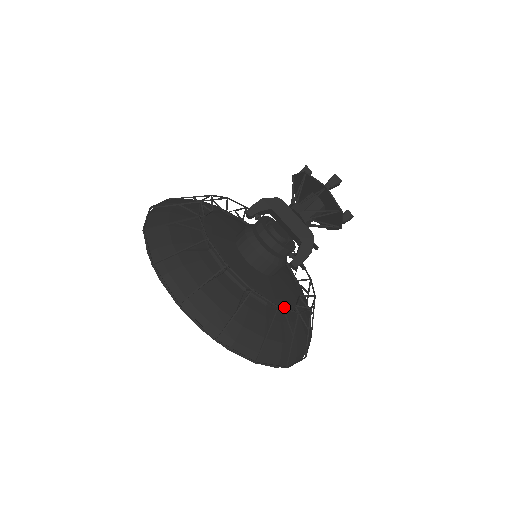
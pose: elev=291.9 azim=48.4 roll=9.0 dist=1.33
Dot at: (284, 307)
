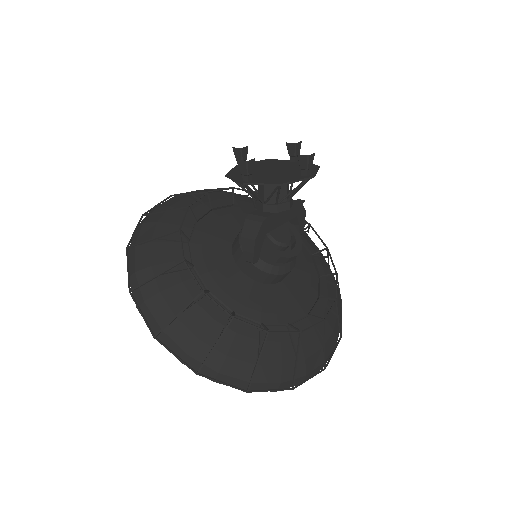
Dot at: (307, 253)
